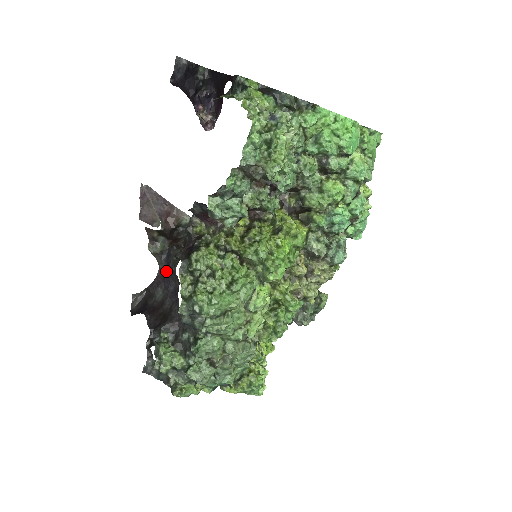
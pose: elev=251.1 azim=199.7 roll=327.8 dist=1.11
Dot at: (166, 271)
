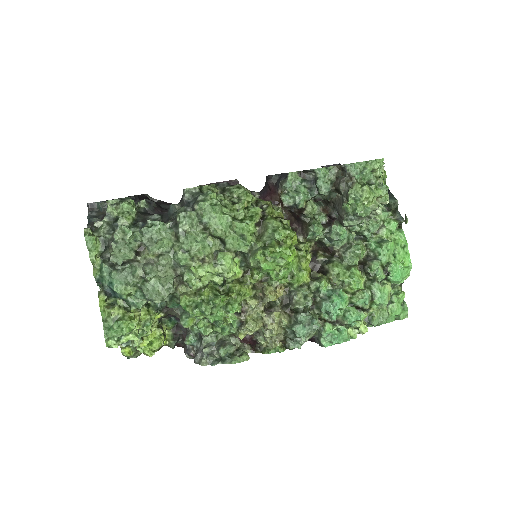
Dot at: occluded
